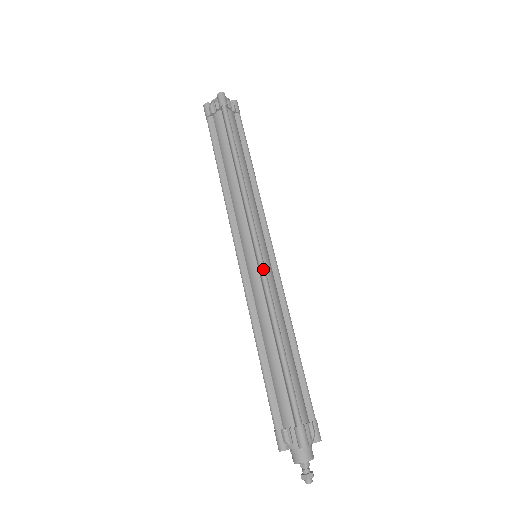
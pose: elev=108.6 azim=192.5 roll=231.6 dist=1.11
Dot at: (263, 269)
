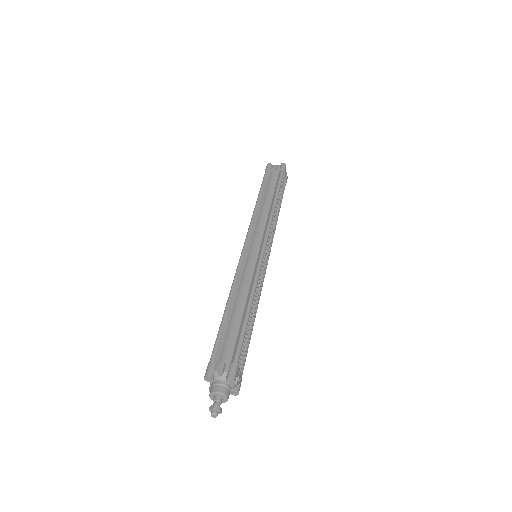
Dot at: (240, 259)
